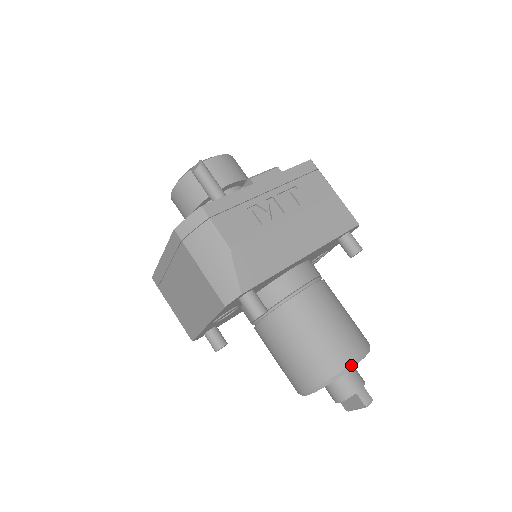
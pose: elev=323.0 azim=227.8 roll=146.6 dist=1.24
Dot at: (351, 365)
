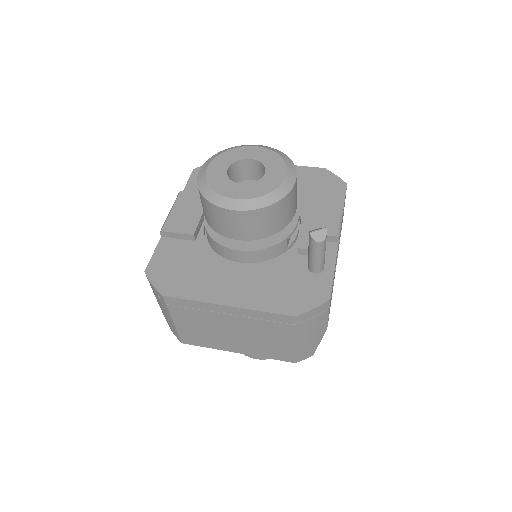
Dot at: occluded
